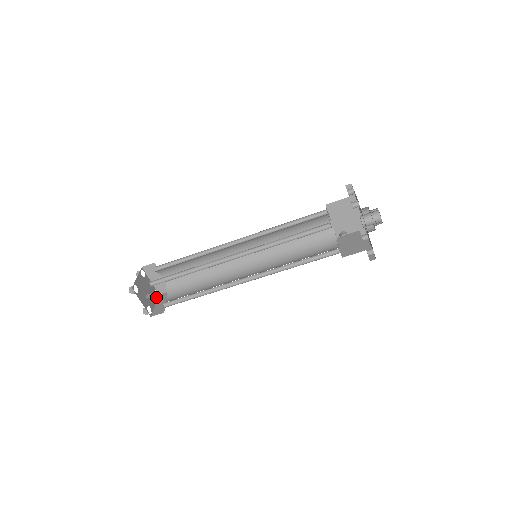
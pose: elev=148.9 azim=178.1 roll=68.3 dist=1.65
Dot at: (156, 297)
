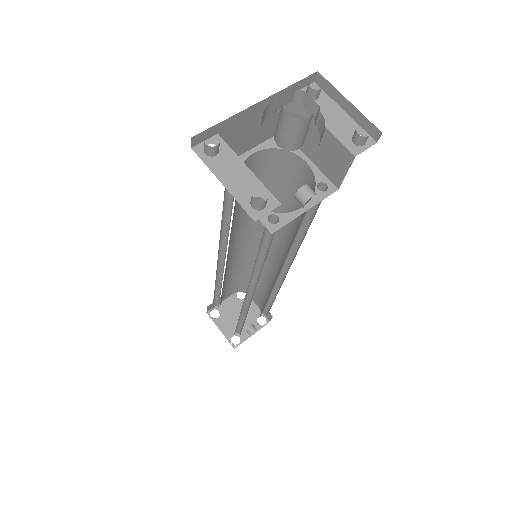
Dot at: occluded
